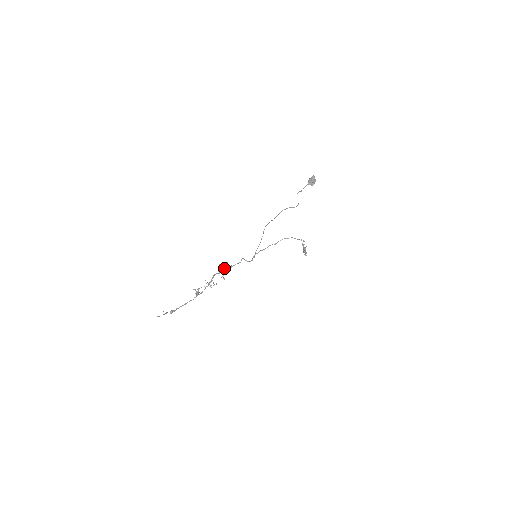
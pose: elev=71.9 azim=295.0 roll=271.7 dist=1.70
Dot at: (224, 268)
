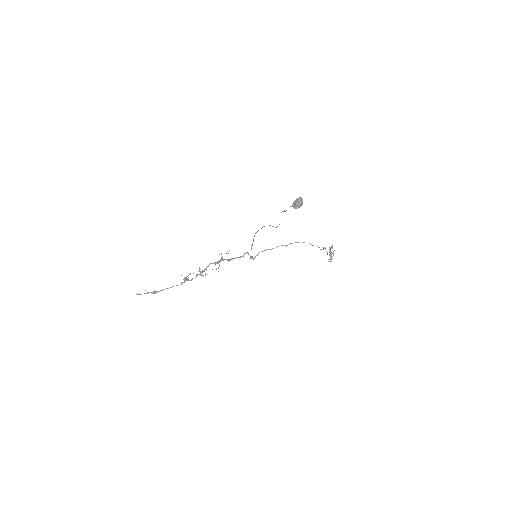
Dot at: (222, 259)
